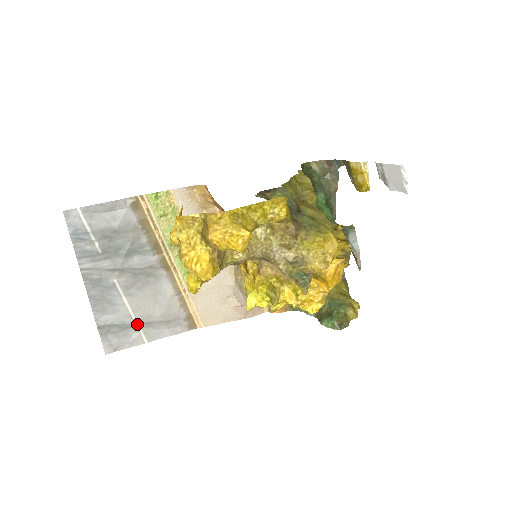
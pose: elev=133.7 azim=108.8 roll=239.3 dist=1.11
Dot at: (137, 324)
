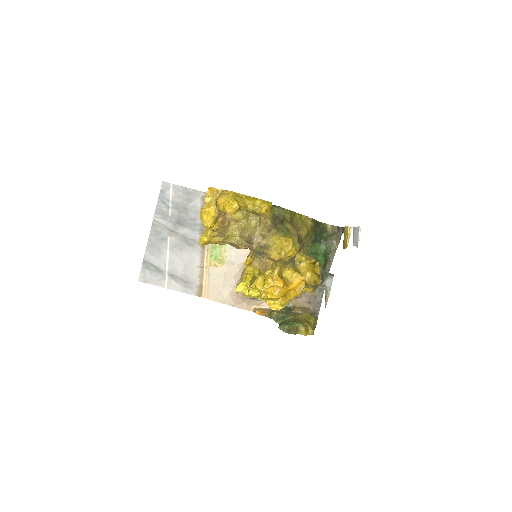
Dot at: (167, 272)
